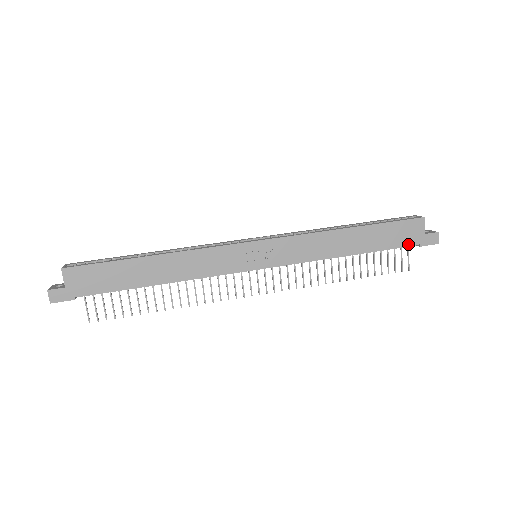
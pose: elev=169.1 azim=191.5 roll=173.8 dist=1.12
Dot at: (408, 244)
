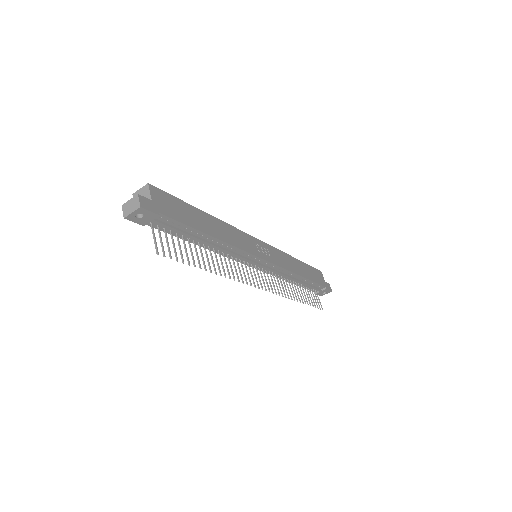
Dot at: (321, 284)
